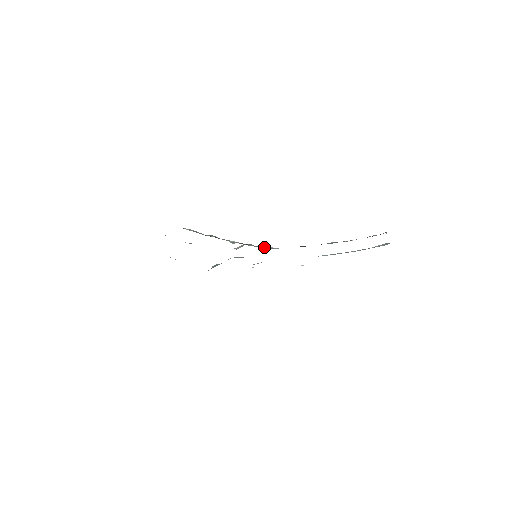
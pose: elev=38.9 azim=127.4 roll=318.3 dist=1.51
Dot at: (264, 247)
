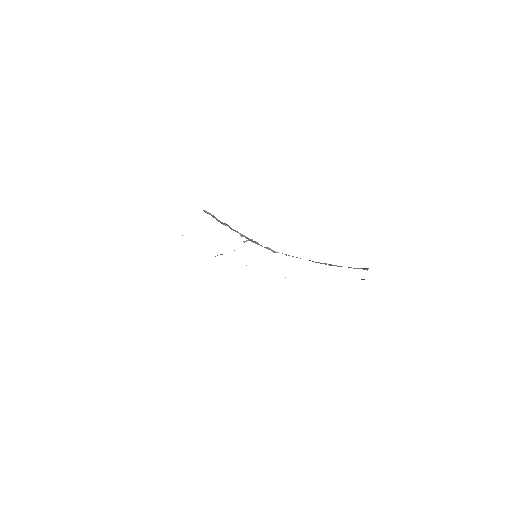
Dot at: (267, 248)
